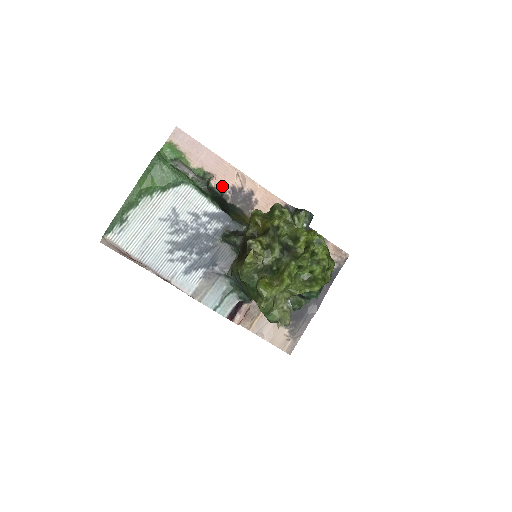
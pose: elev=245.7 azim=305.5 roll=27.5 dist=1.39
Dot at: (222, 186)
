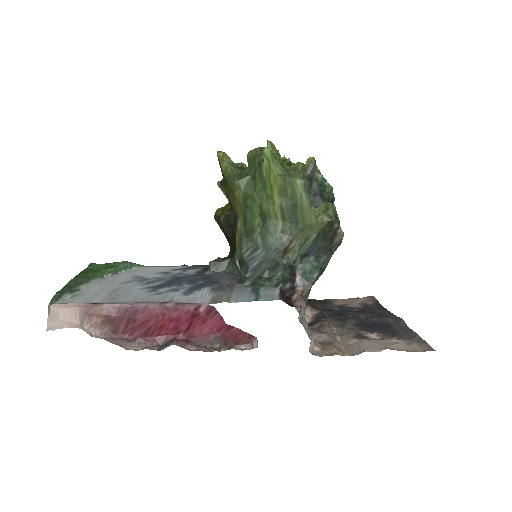
Dot at: occluded
